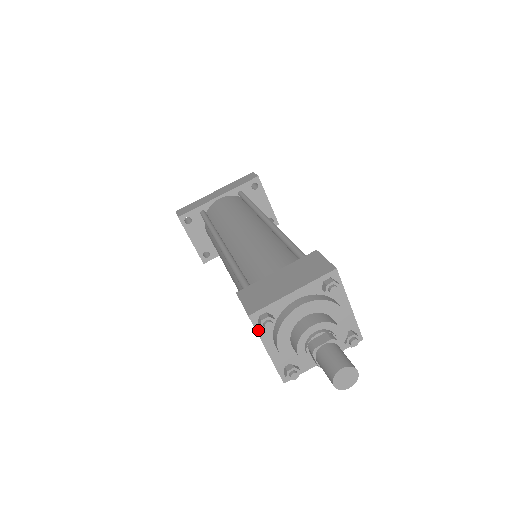
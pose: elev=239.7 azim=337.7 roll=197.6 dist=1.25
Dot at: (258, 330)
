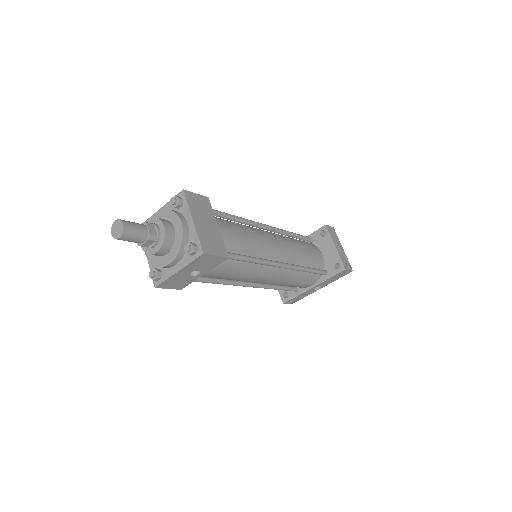
Dot at: occluded
